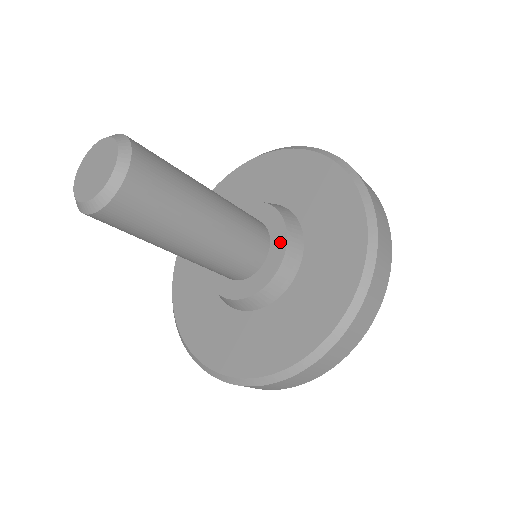
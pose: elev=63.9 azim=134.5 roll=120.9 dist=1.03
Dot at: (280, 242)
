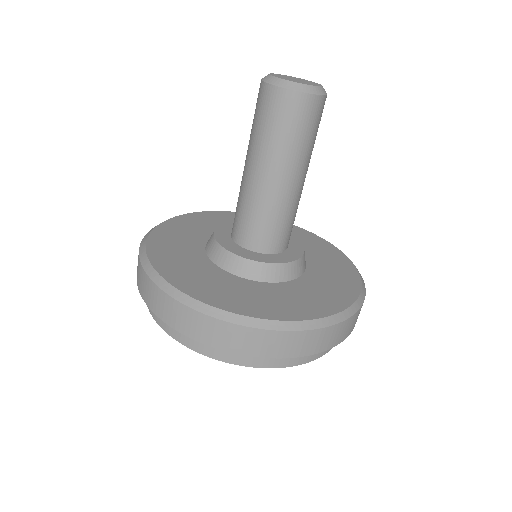
Dot at: (293, 256)
